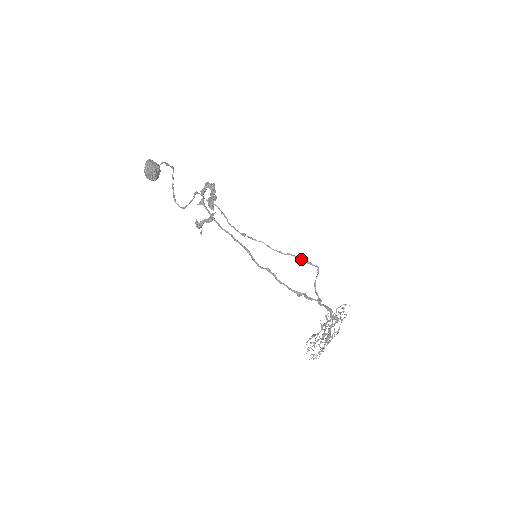
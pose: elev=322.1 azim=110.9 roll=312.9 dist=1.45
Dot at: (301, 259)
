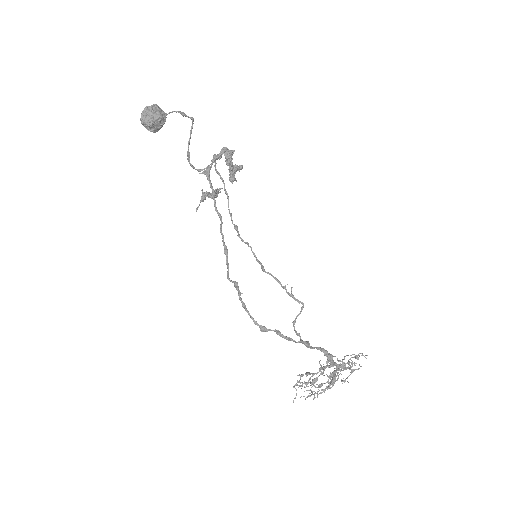
Dot at: (282, 286)
